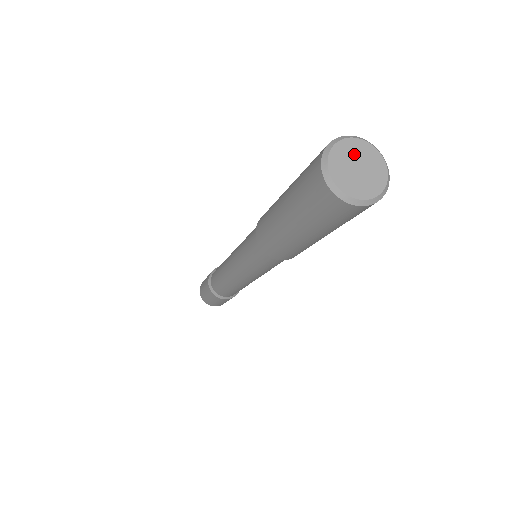
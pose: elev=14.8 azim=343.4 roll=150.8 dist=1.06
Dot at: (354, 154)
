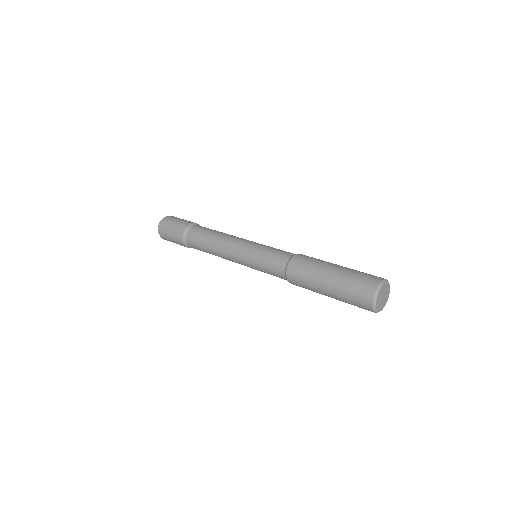
Dot at: (381, 294)
